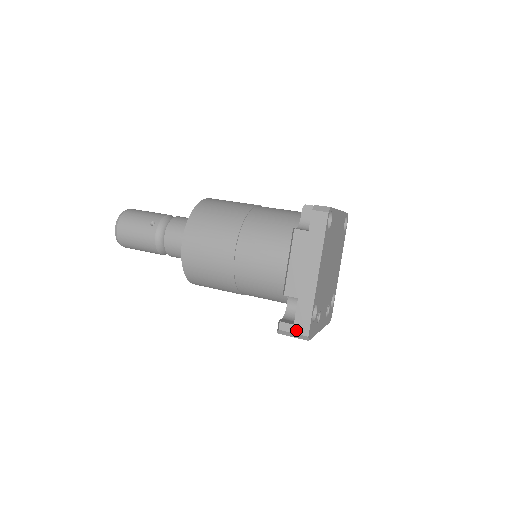
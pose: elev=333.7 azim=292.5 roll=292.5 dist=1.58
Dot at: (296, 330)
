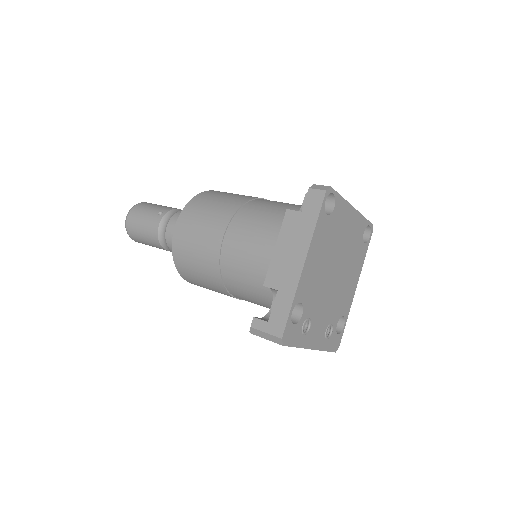
Dot at: (269, 329)
